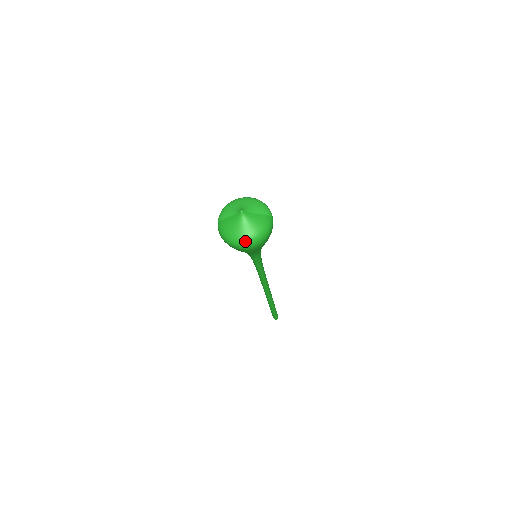
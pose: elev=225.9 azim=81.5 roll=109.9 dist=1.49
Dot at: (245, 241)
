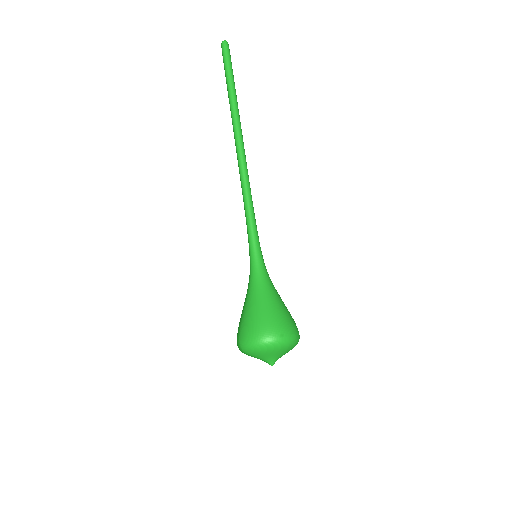
Dot at: occluded
